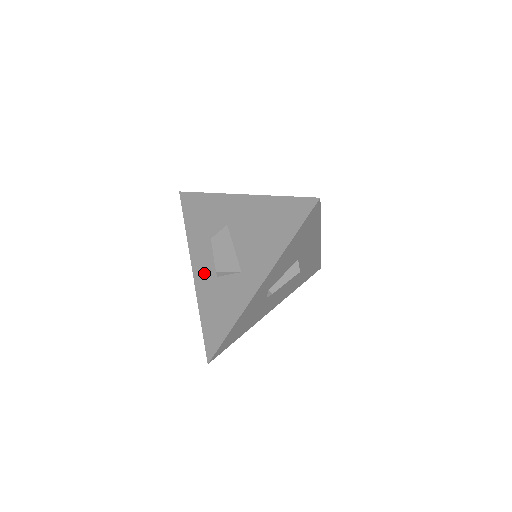
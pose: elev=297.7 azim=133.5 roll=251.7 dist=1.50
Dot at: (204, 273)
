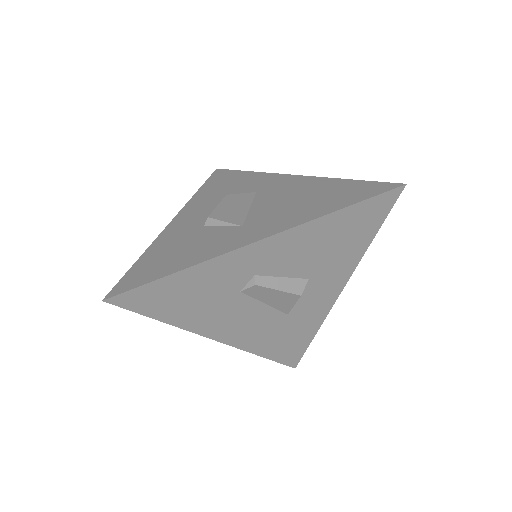
Dot at: (188, 221)
